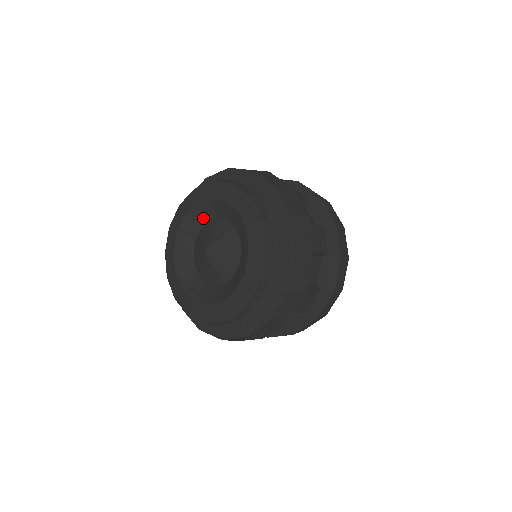
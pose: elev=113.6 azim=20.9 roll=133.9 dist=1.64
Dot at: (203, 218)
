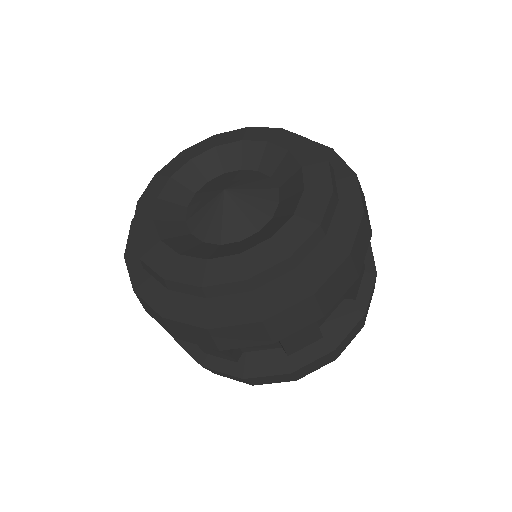
Dot at: (237, 162)
